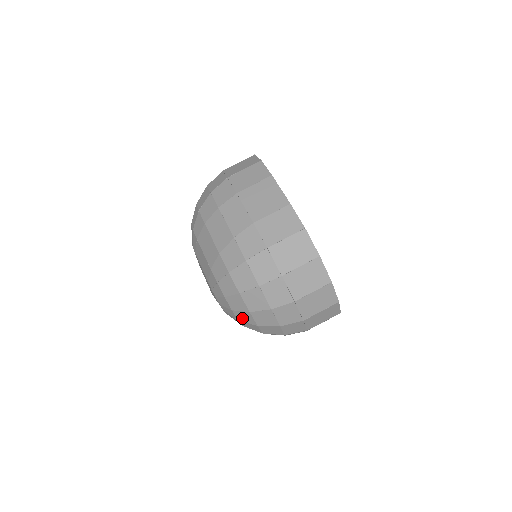
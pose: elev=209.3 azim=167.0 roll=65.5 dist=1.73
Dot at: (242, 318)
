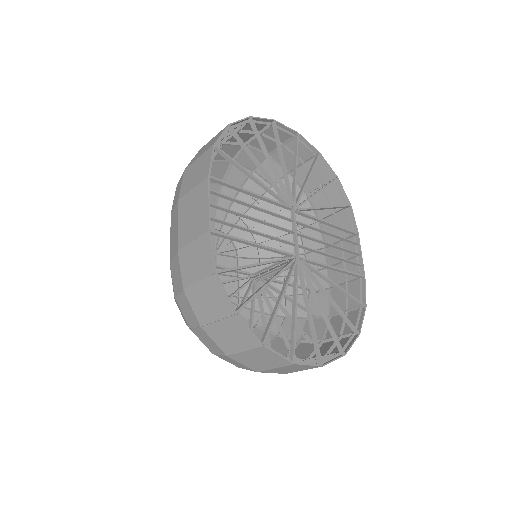
Dot at: occluded
